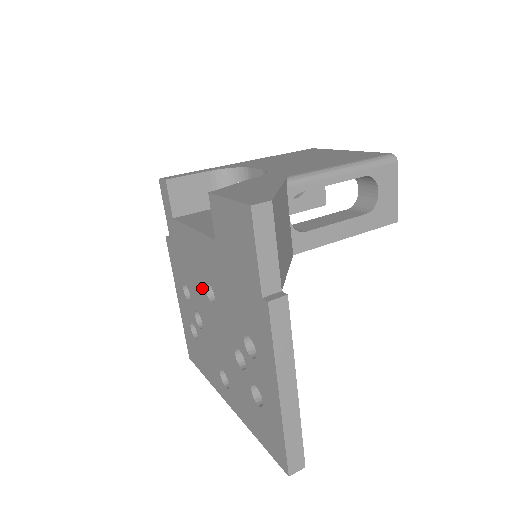
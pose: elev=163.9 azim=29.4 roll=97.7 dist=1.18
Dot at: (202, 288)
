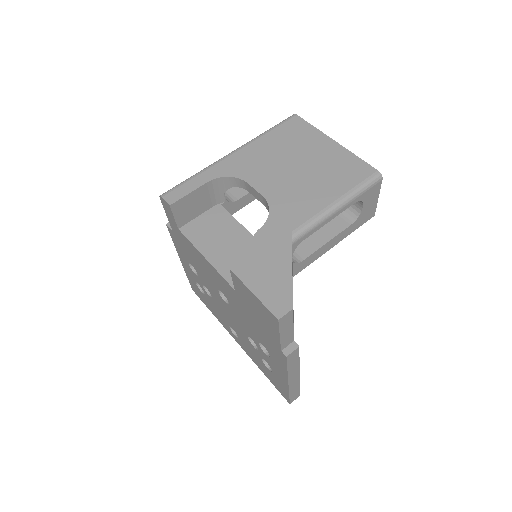
Dot at: (214, 287)
